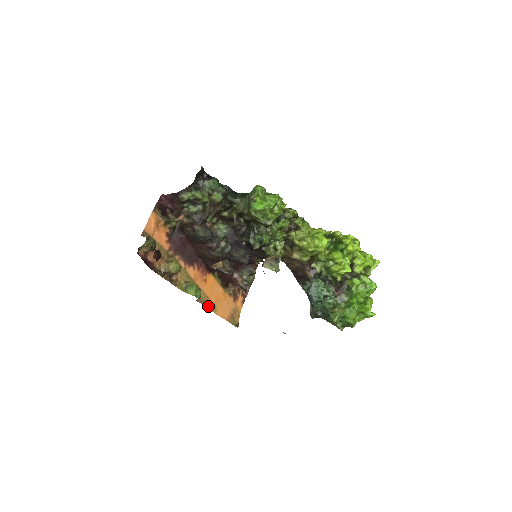
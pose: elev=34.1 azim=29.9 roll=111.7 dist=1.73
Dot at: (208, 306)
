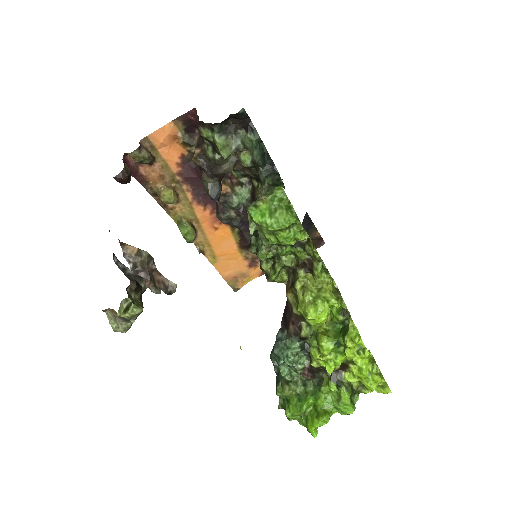
Dot at: (206, 253)
